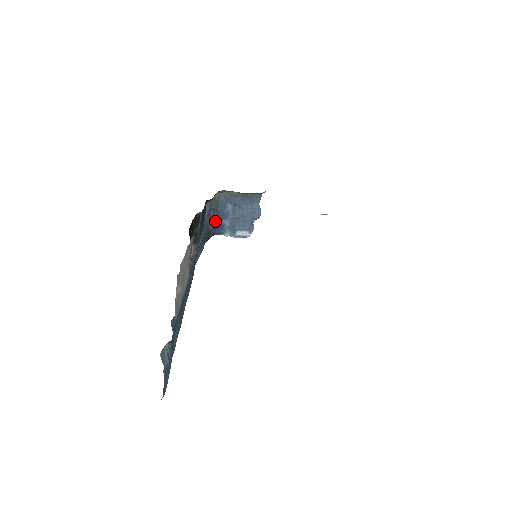
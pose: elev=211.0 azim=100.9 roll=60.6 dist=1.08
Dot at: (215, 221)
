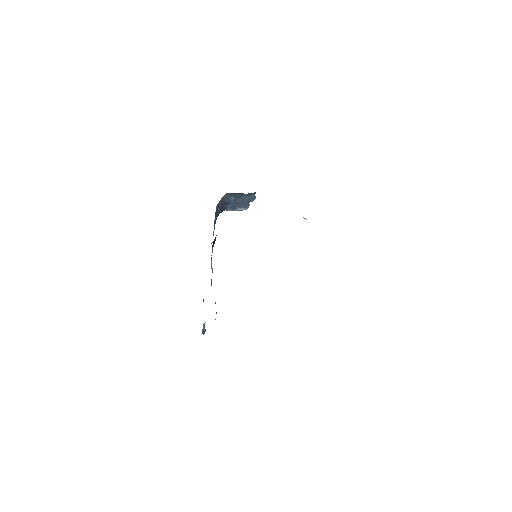
Dot at: (221, 208)
